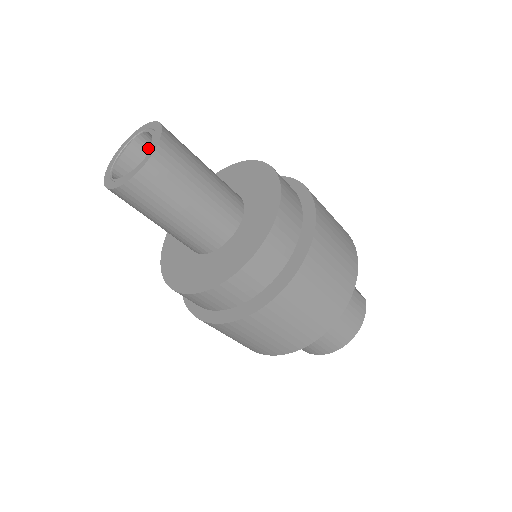
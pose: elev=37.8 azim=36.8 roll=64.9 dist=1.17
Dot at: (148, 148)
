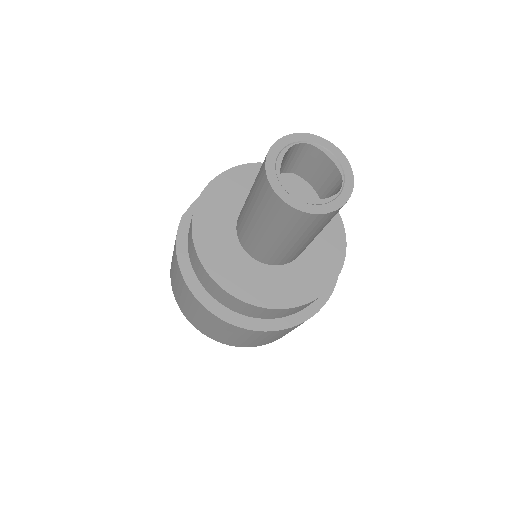
Dot at: (290, 155)
